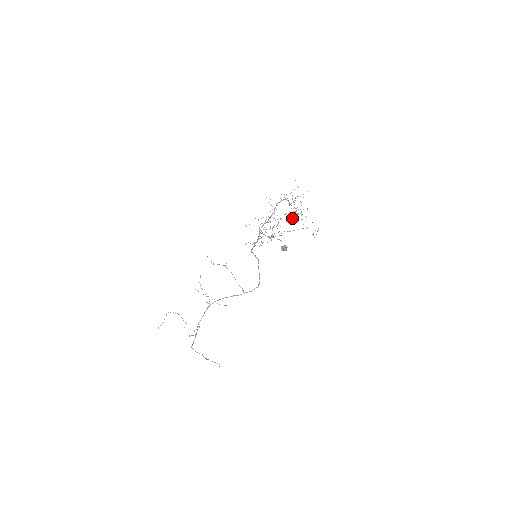
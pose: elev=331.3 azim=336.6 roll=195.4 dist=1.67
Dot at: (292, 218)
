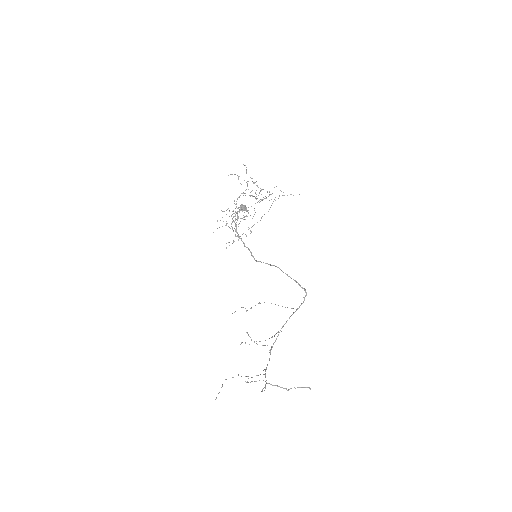
Dot at: (260, 201)
